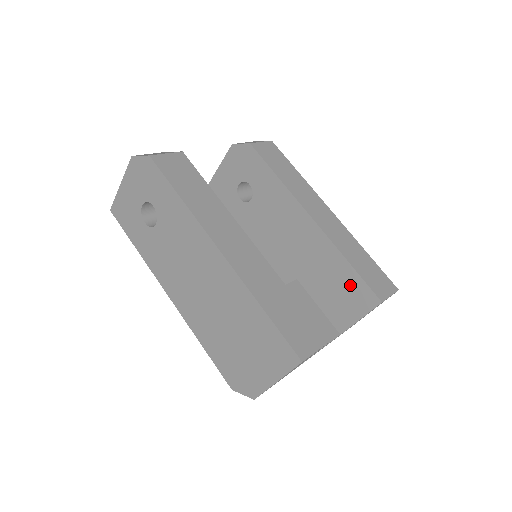
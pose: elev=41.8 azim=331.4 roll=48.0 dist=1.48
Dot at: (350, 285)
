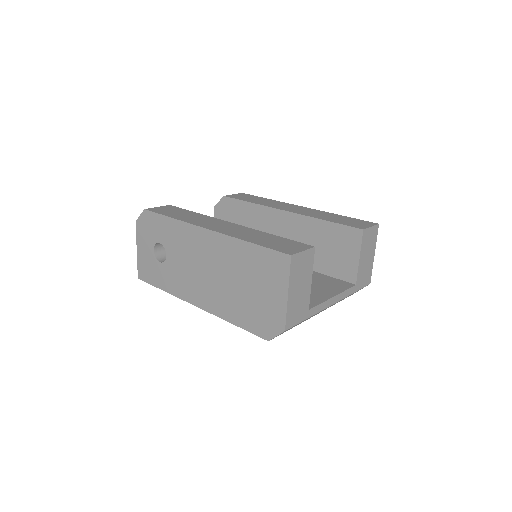
Dot at: (336, 237)
